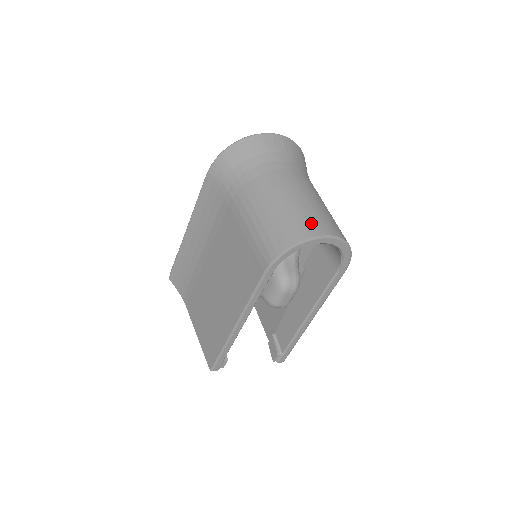
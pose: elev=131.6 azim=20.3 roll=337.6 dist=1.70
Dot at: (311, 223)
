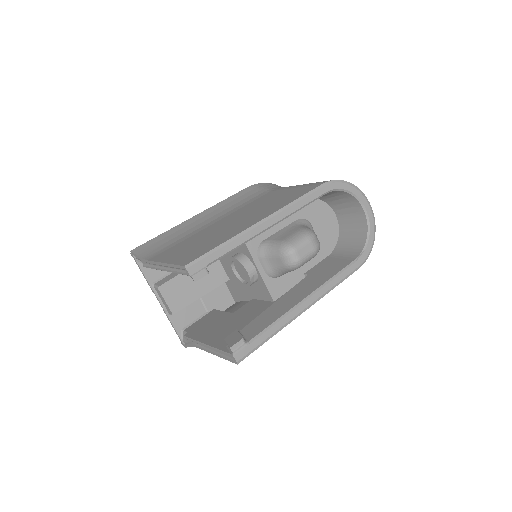
Dot at: occluded
